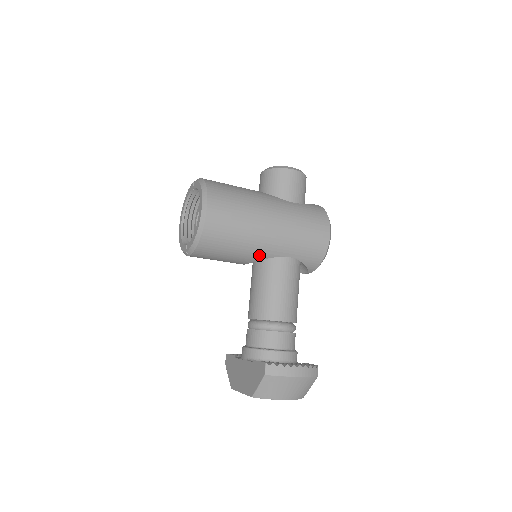
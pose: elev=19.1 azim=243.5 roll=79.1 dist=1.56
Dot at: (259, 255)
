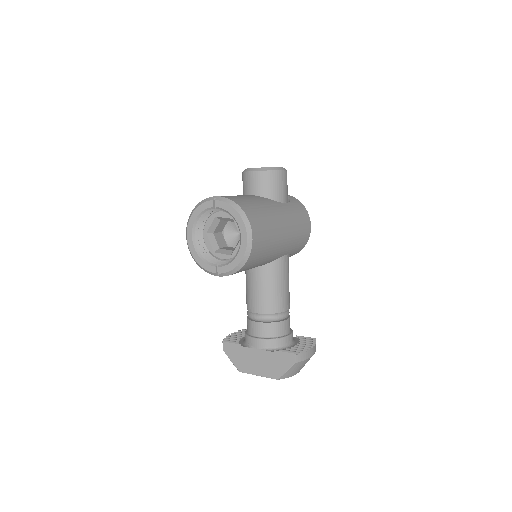
Dot at: (271, 260)
